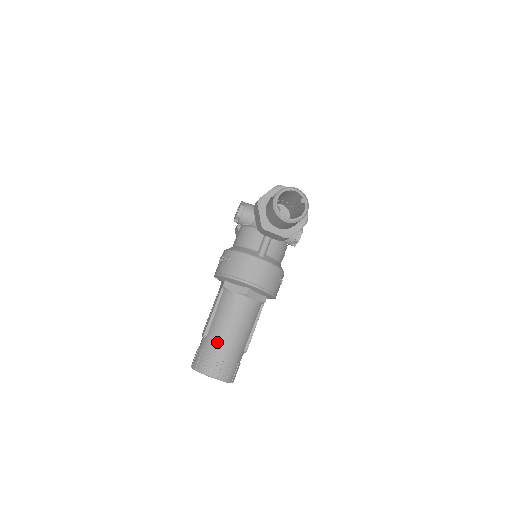
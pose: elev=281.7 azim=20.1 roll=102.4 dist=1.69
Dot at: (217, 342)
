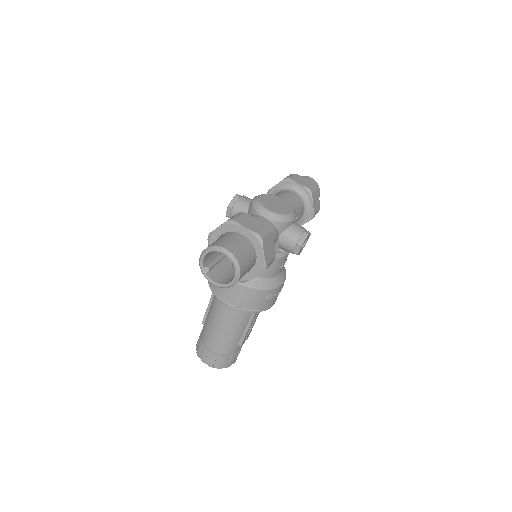
Dot at: (207, 337)
